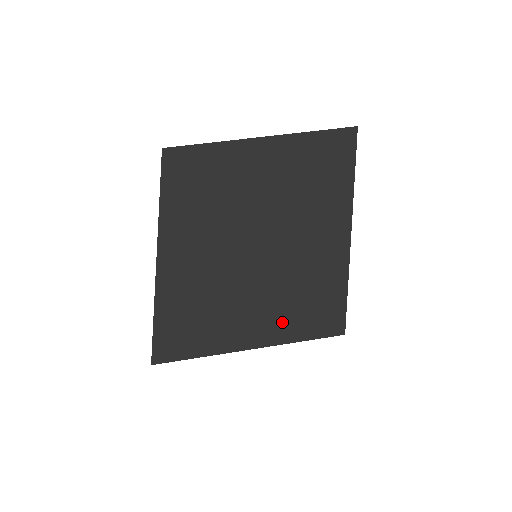
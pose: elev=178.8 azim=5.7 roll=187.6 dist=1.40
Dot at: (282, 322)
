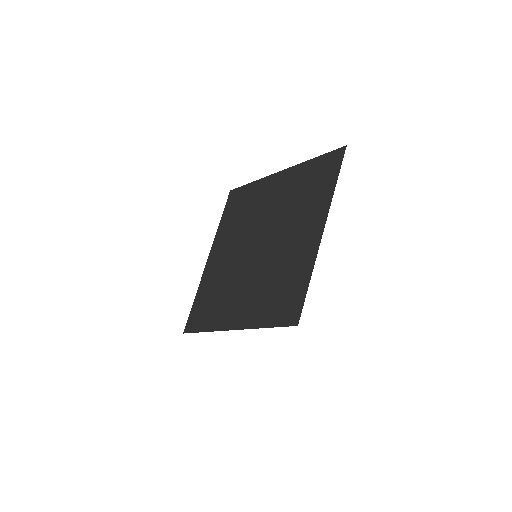
Dot at: (258, 309)
